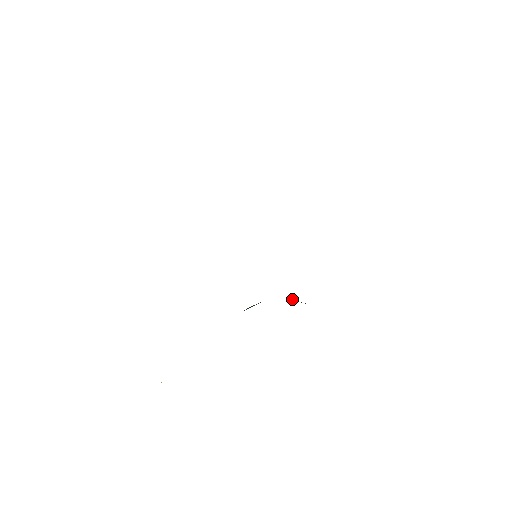
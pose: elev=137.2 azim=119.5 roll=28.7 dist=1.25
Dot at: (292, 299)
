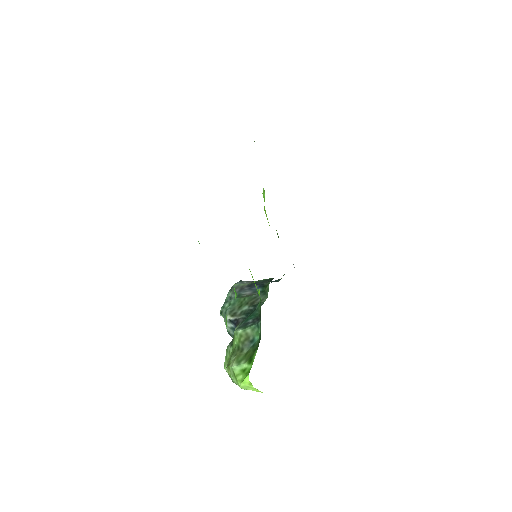
Dot at: occluded
